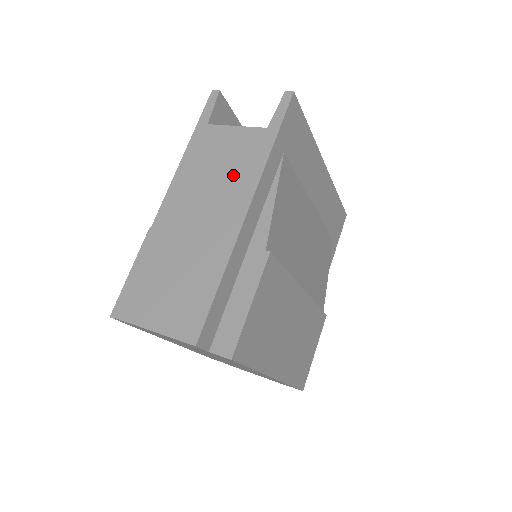
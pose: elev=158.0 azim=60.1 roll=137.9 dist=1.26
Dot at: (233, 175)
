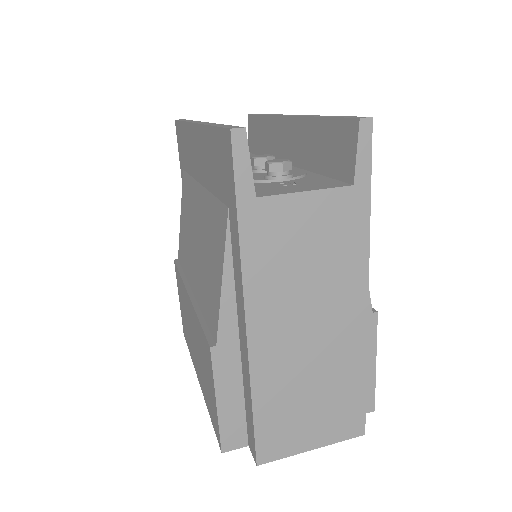
Dot at: (333, 264)
